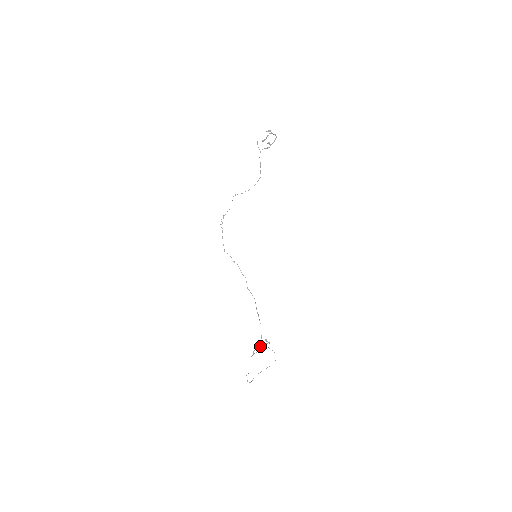
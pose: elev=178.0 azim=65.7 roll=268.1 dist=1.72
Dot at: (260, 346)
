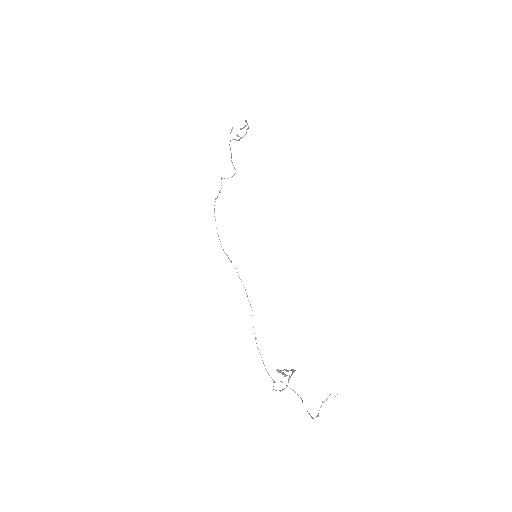
Dot at: (295, 370)
